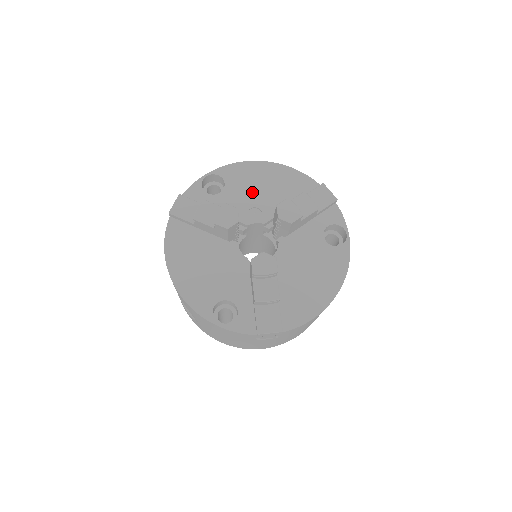
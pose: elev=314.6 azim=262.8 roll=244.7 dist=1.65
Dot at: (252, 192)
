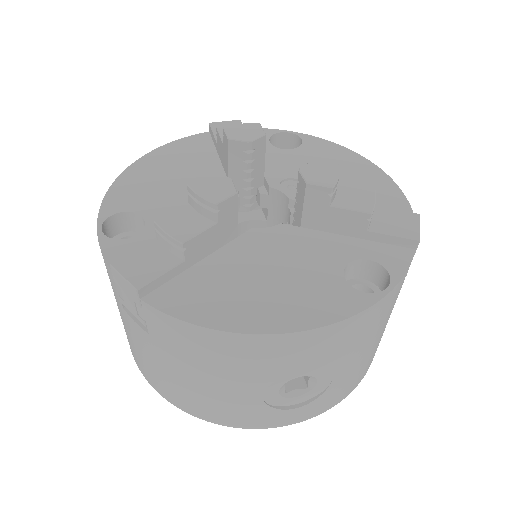
Dot at: occluded
